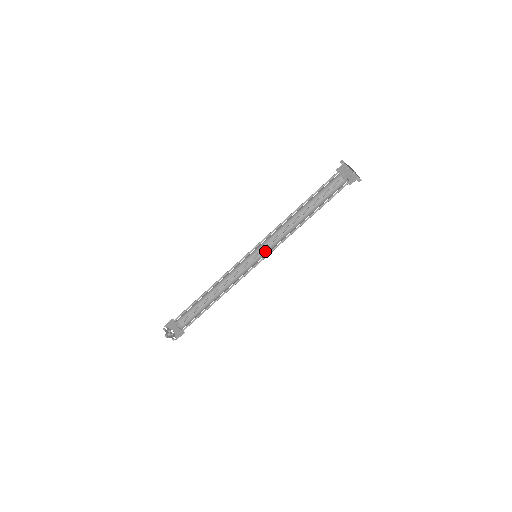
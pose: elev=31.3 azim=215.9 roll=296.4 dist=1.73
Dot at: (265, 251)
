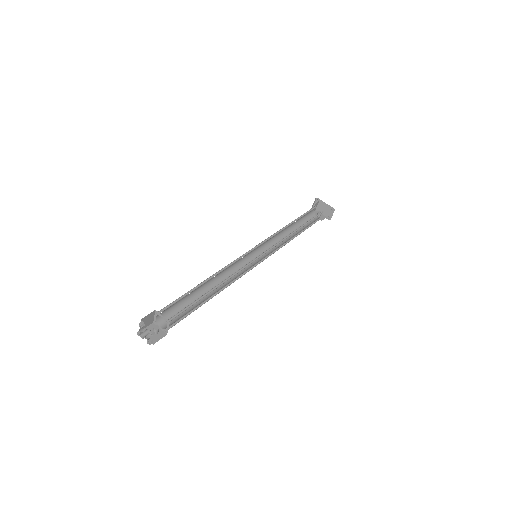
Dot at: occluded
